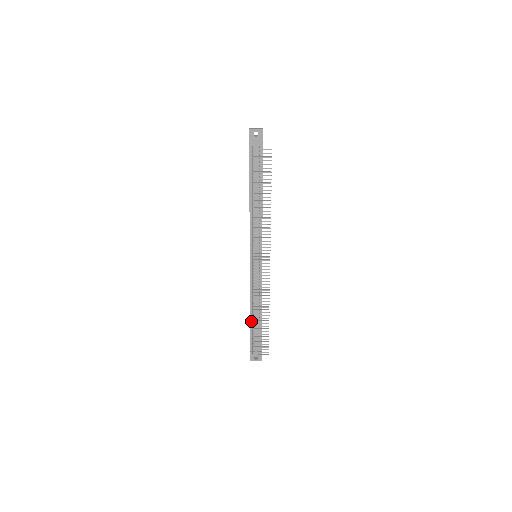
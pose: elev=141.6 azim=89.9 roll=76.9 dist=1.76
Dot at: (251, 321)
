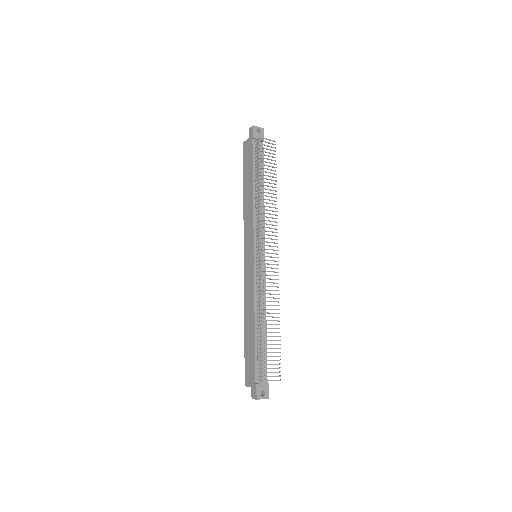
Dot at: (256, 337)
